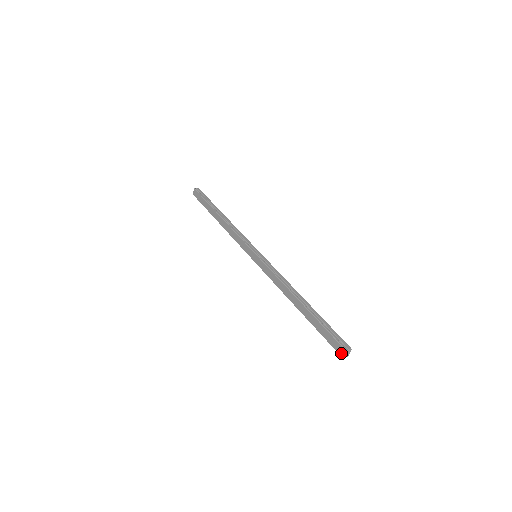
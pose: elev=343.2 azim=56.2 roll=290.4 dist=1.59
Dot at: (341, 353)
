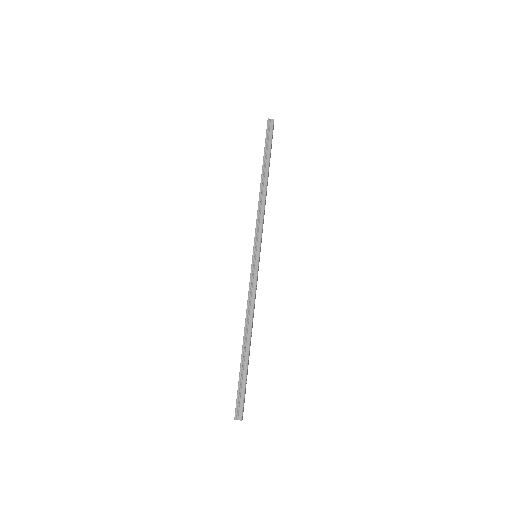
Dot at: occluded
